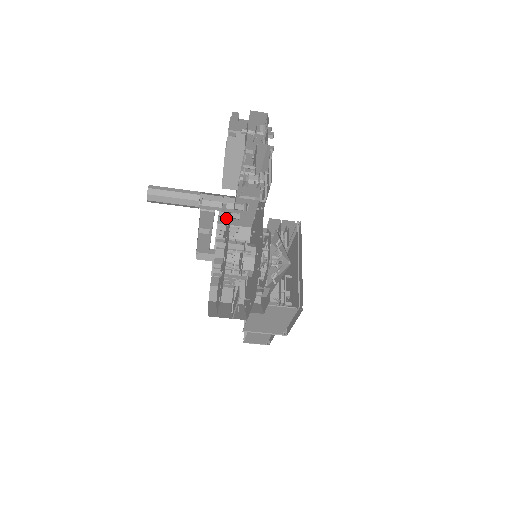
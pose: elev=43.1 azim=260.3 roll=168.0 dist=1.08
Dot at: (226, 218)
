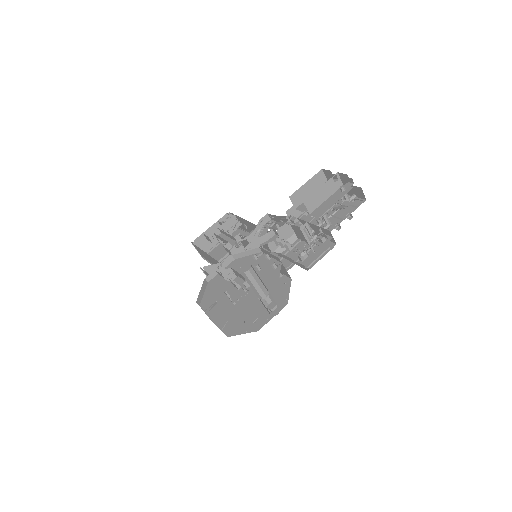
Dot at: (266, 260)
